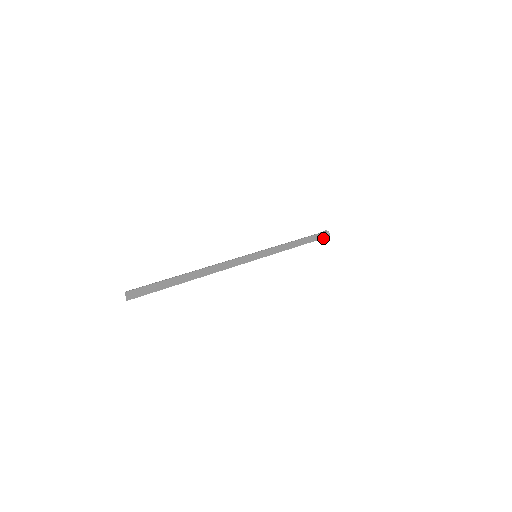
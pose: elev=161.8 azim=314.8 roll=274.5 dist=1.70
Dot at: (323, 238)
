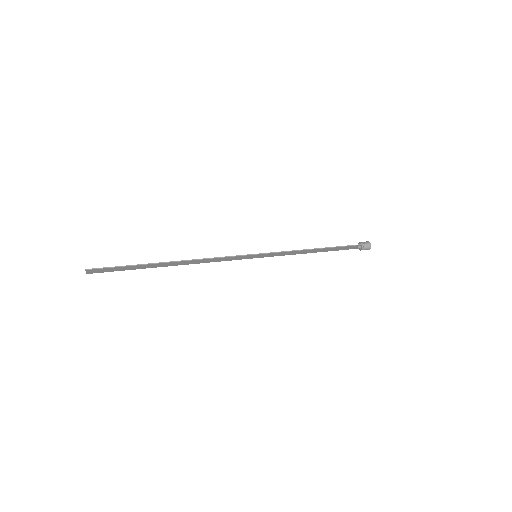
Dot at: occluded
